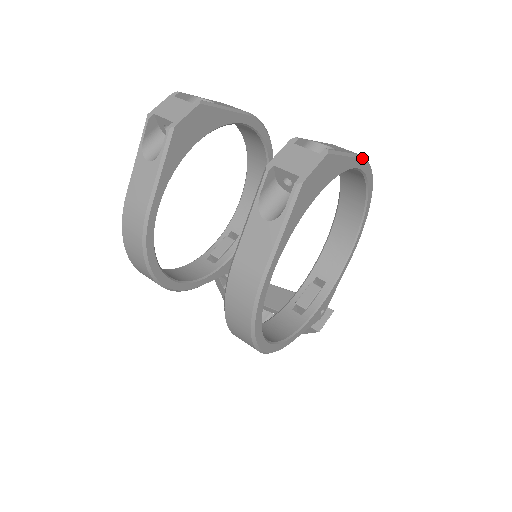
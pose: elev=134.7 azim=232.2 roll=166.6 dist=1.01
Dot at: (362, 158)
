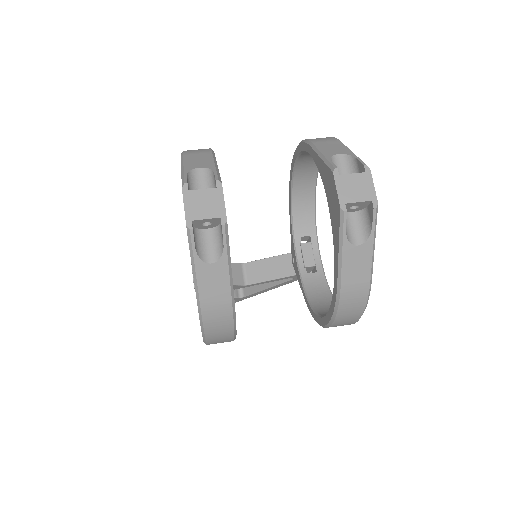
Dot at: (341, 142)
